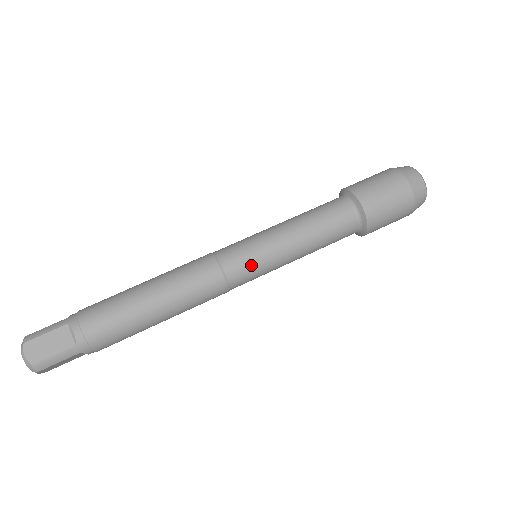
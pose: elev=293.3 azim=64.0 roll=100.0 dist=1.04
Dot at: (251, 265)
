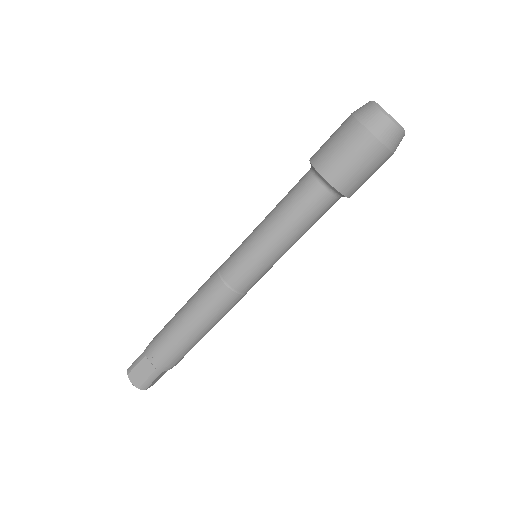
Dot at: occluded
